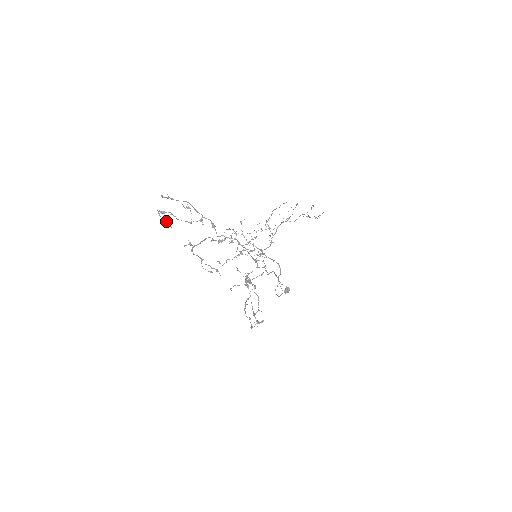
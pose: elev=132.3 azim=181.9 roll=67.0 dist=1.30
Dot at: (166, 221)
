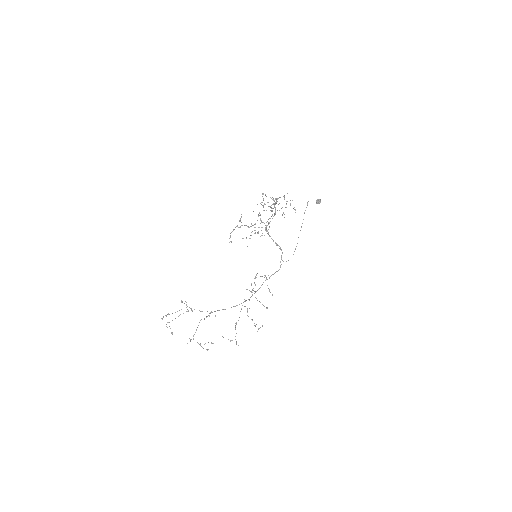
Dot at: occluded
